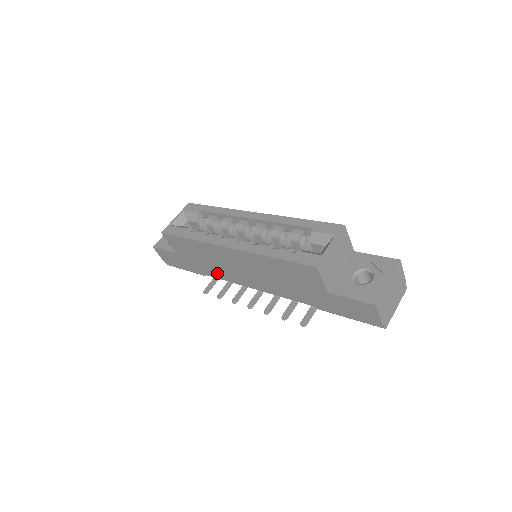
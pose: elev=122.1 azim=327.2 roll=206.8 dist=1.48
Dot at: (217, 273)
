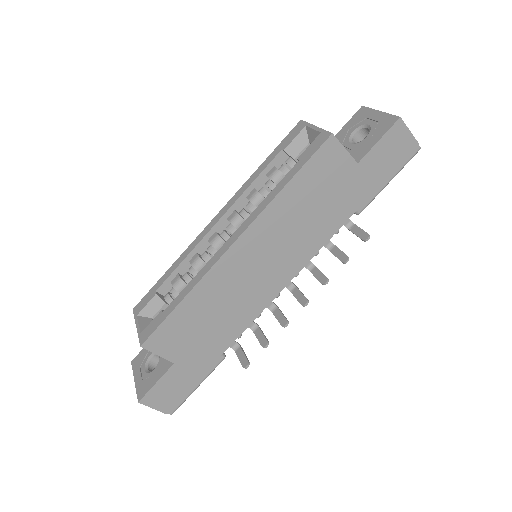
Dot at: (239, 321)
